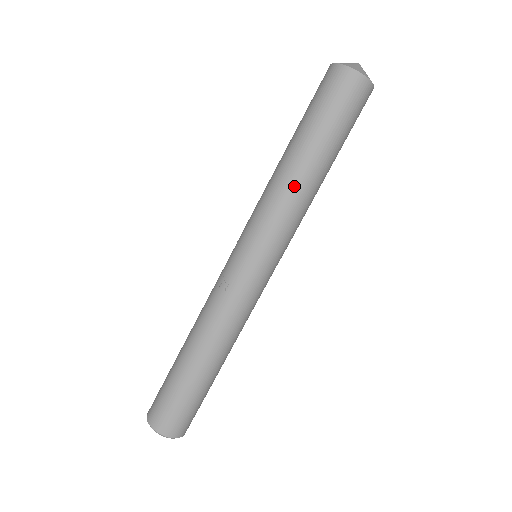
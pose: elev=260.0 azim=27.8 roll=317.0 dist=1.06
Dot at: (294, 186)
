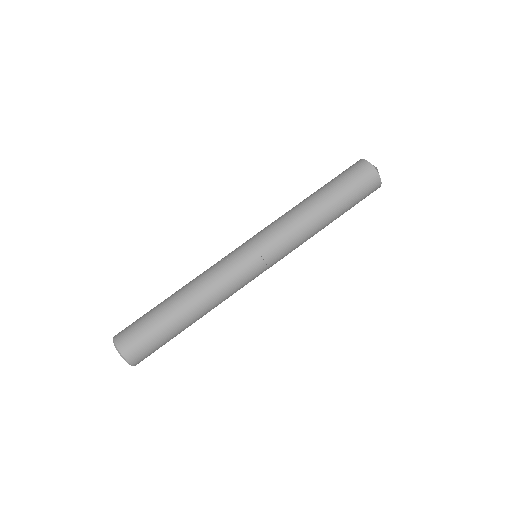
Dot at: (302, 214)
